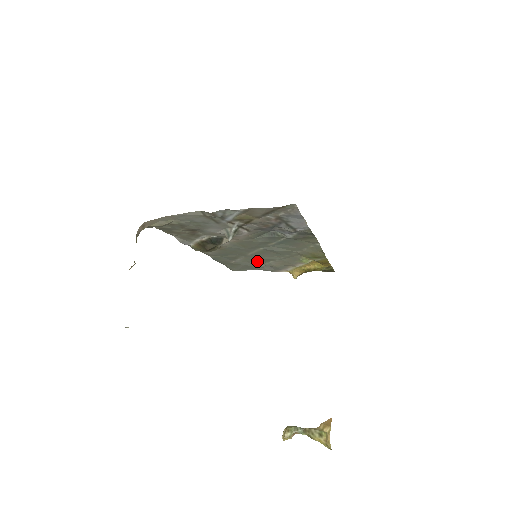
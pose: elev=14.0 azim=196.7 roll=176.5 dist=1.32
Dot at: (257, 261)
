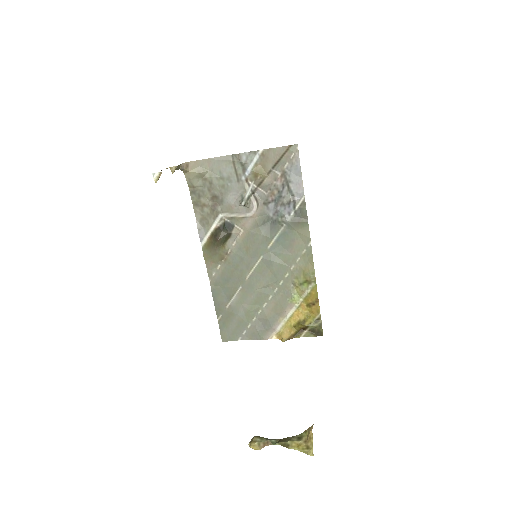
Dot at: (251, 304)
